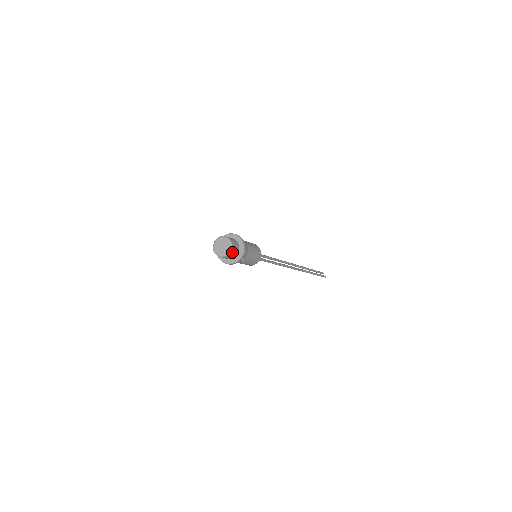
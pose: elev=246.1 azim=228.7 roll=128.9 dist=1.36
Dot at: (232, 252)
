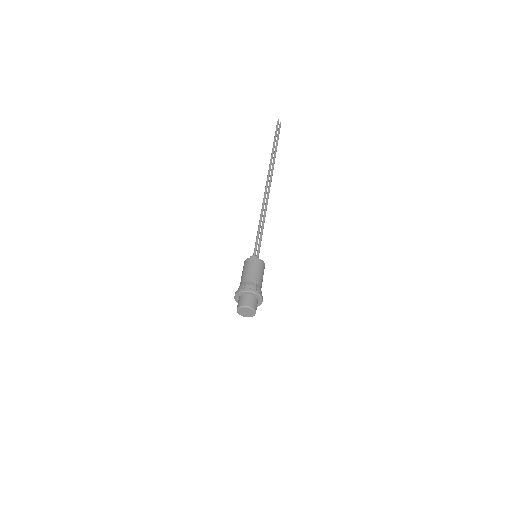
Dot at: occluded
